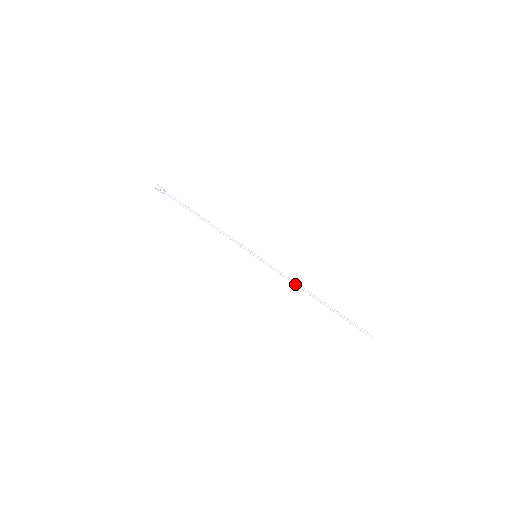
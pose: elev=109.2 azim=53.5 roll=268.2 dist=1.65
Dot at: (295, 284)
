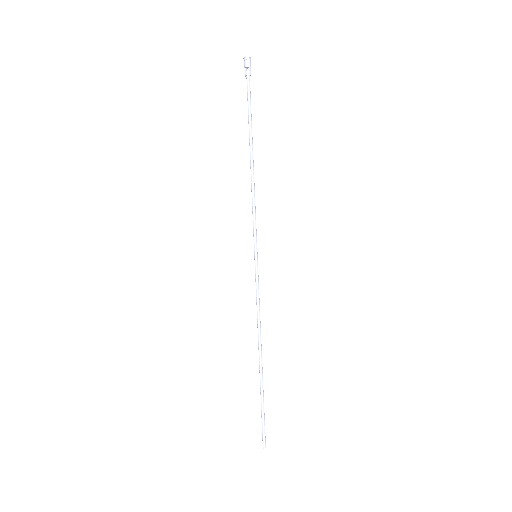
Dot at: (259, 325)
